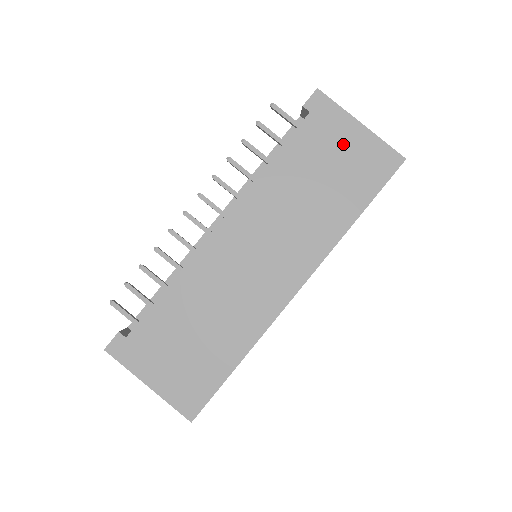
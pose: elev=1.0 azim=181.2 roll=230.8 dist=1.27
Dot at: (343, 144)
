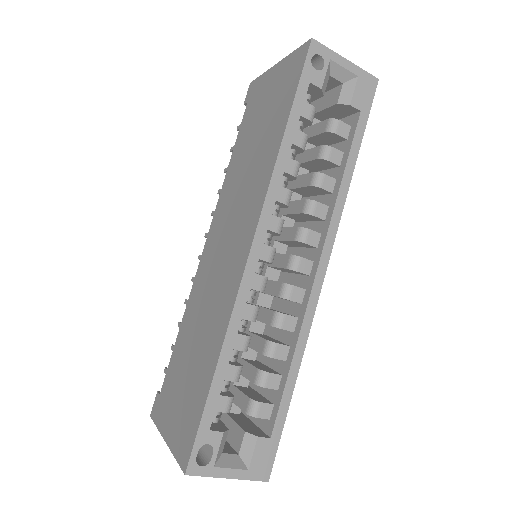
Dot at: (268, 93)
